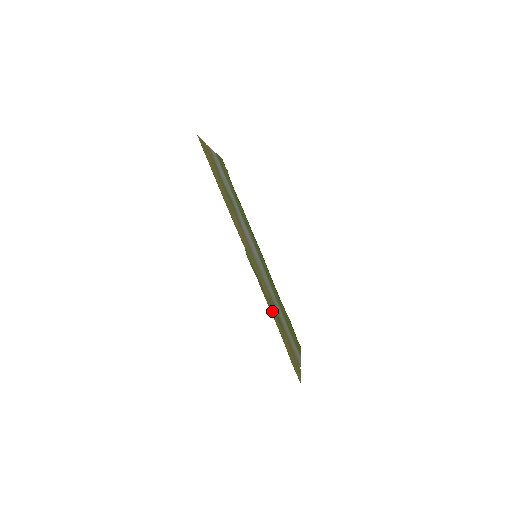
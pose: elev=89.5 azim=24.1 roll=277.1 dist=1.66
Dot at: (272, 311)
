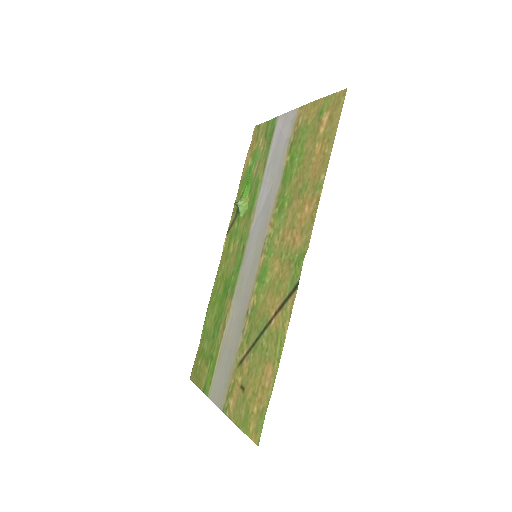
Dot at: (273, 336)
